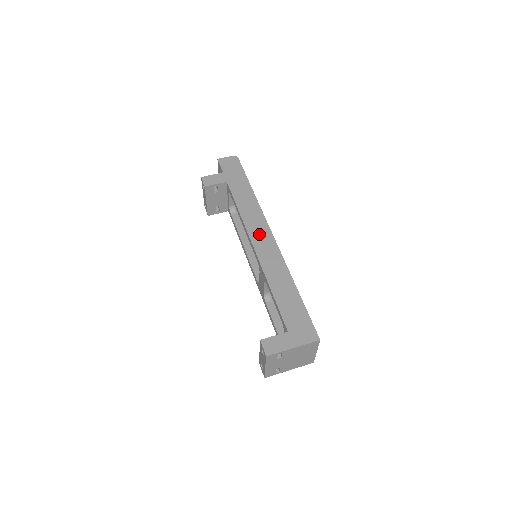
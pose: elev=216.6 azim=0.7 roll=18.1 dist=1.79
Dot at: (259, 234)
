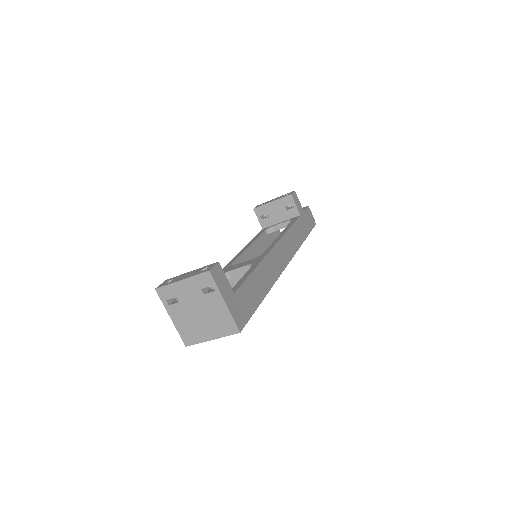
Dot at: (284, 250)
